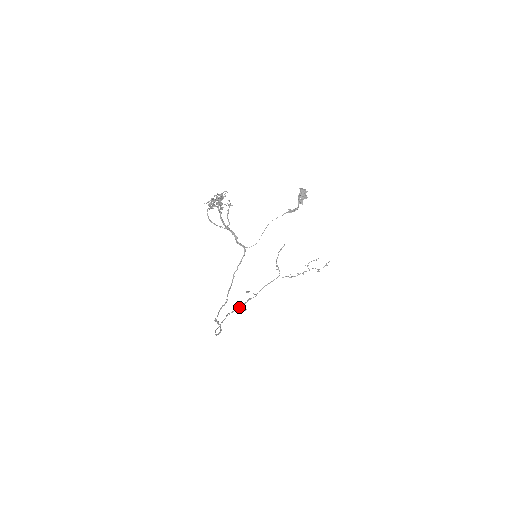
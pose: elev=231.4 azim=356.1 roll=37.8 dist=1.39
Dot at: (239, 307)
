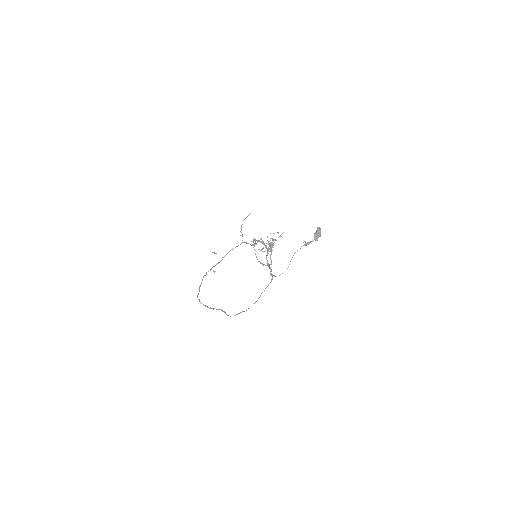
Dot at: (210, 270)
